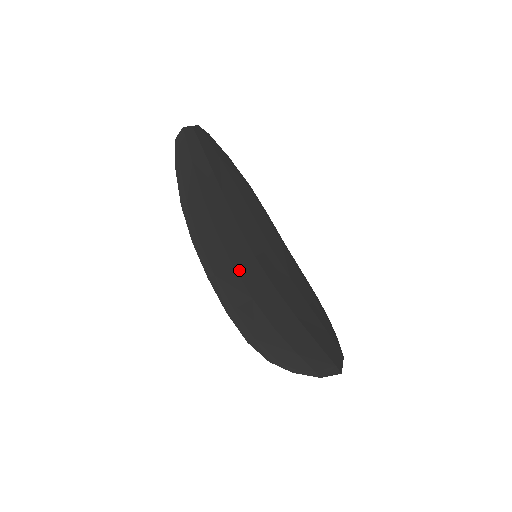
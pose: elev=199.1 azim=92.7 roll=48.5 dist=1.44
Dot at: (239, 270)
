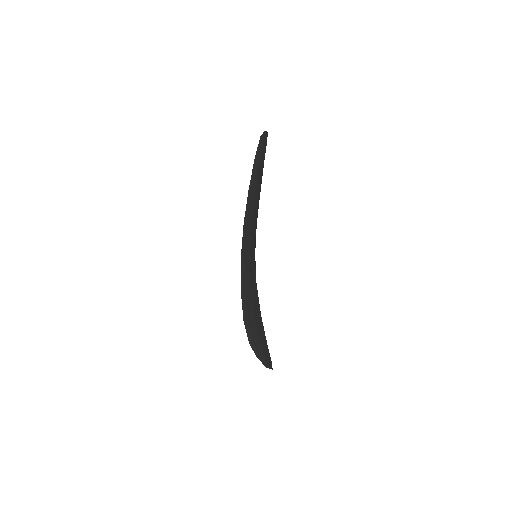
Dot at: (251, 261)
